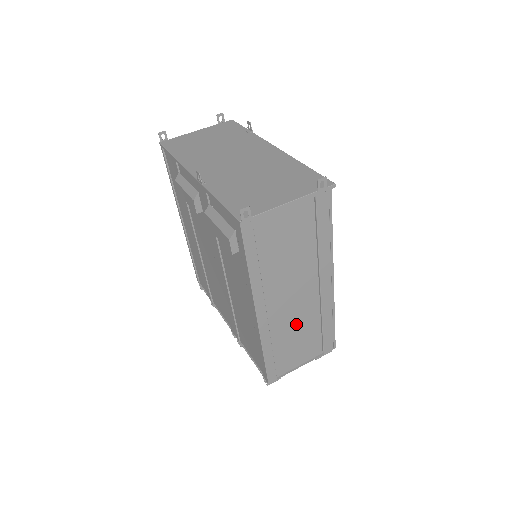
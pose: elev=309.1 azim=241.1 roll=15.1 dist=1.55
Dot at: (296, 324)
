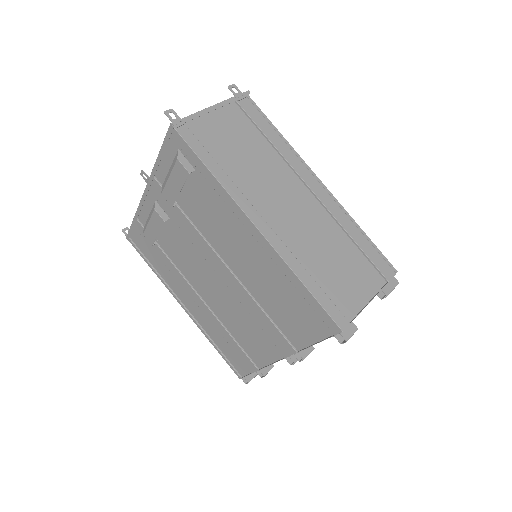
Dot at: (318, 240)
